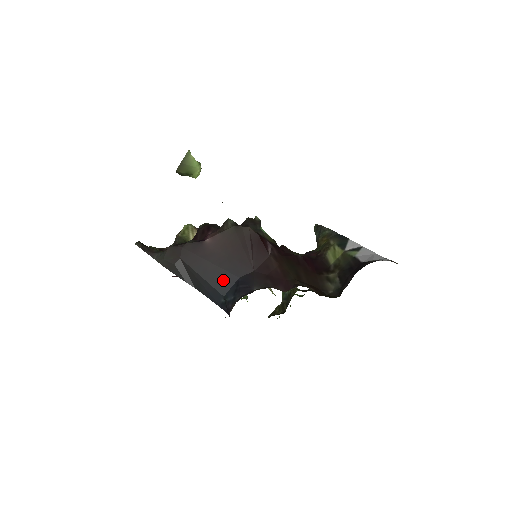
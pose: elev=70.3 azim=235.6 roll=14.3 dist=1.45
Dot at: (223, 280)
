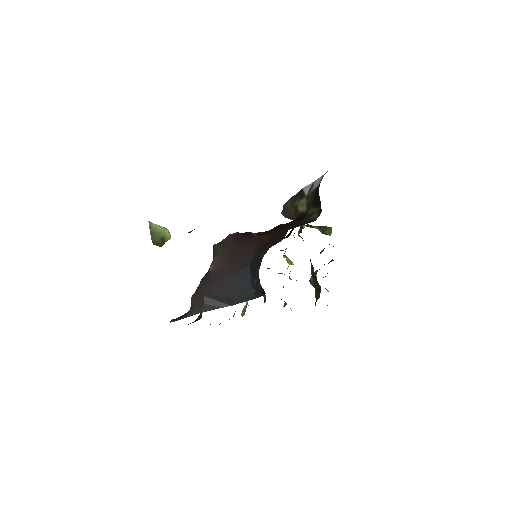
Dot at: (241, 278)
